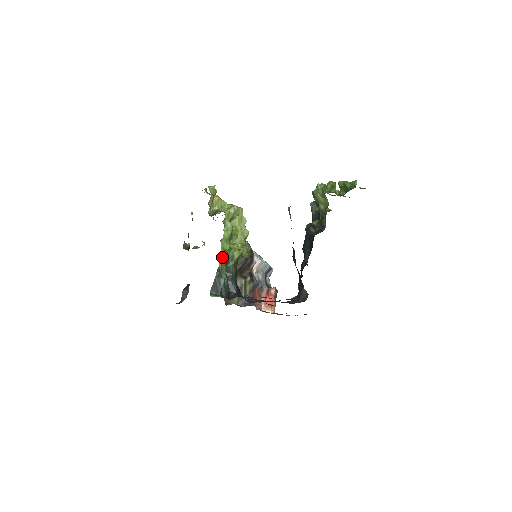
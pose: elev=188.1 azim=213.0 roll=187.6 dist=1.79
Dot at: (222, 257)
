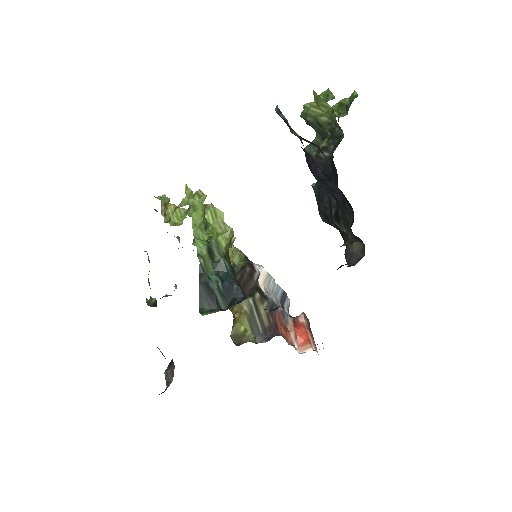
Dot at: (200, 248)
